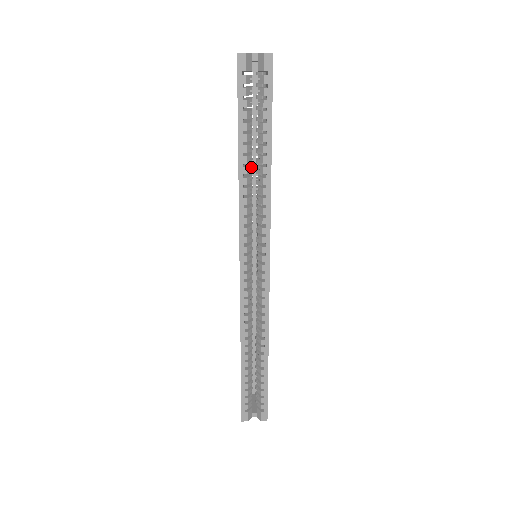
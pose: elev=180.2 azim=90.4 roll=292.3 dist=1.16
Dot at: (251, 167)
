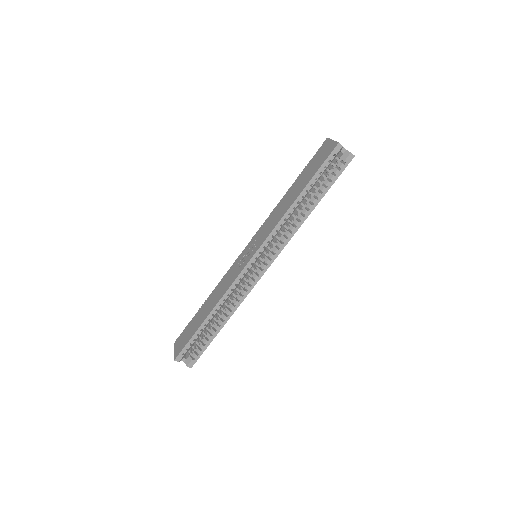
Dot at: occluded
